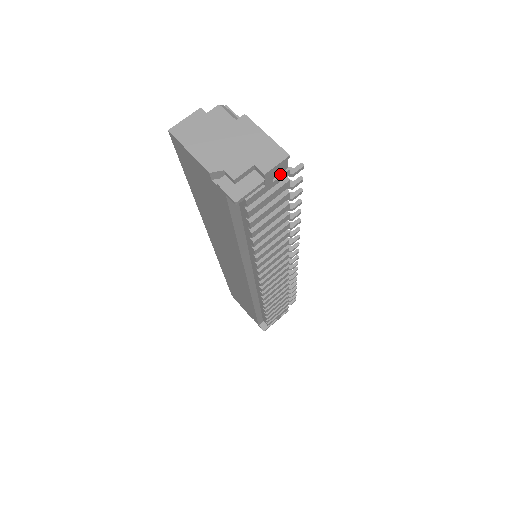
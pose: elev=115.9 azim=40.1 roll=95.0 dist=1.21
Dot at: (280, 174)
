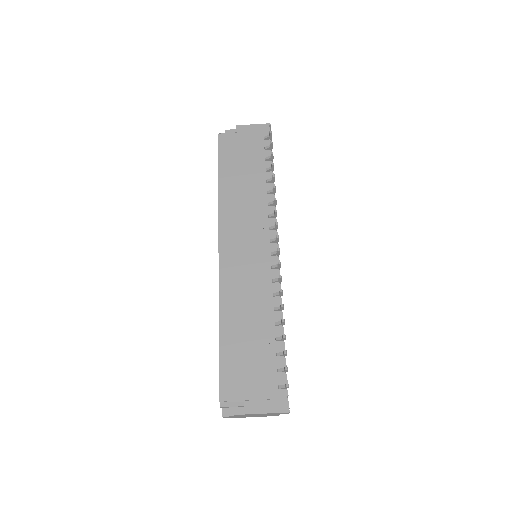
Dot at: (287, 397)
